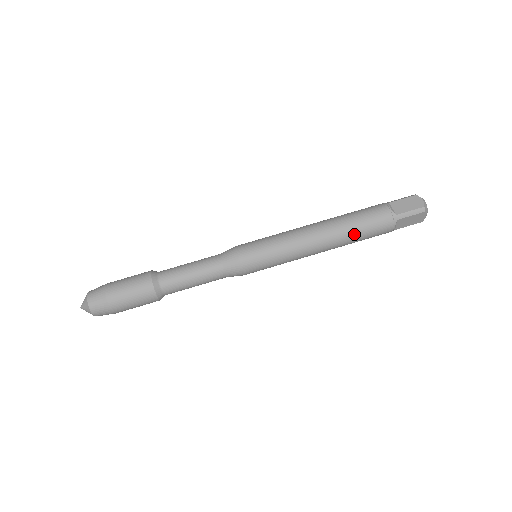
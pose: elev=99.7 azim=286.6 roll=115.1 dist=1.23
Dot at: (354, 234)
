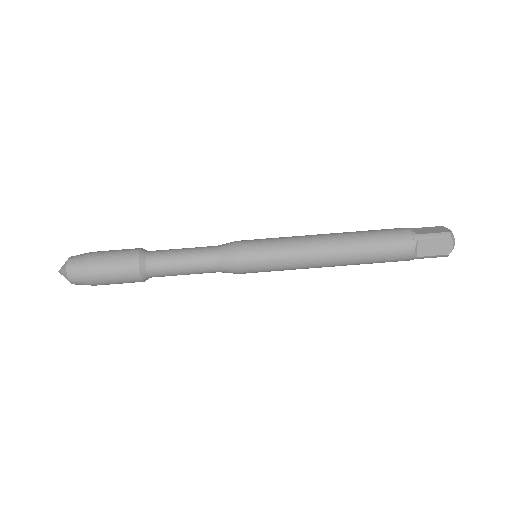
Dot at: (367, 245)
